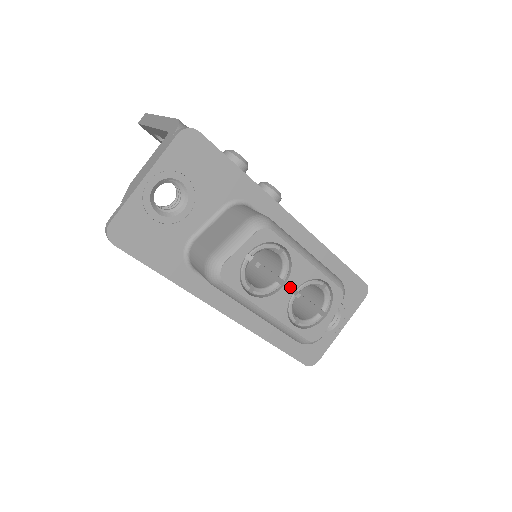
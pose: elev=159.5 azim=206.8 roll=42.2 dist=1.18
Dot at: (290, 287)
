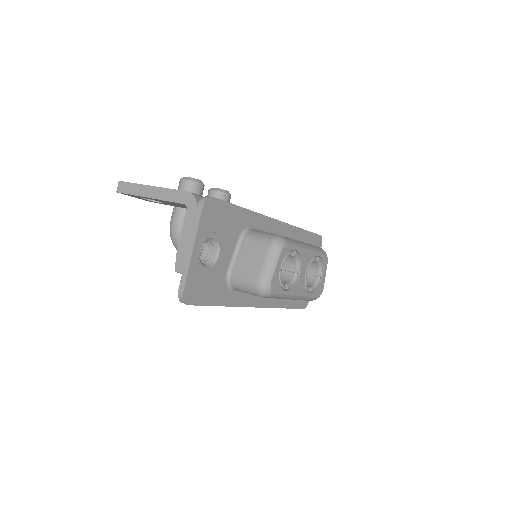
Dot at: (303, 272)
